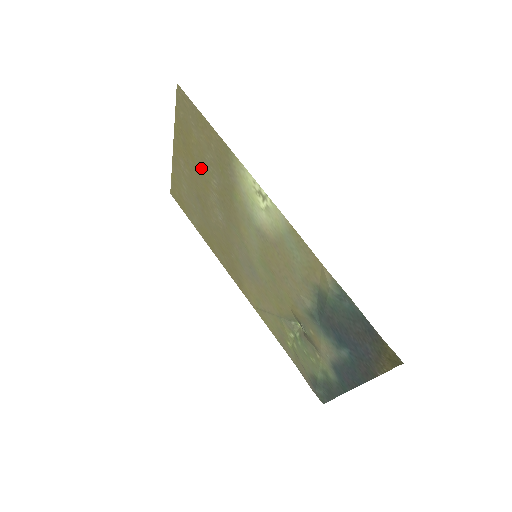
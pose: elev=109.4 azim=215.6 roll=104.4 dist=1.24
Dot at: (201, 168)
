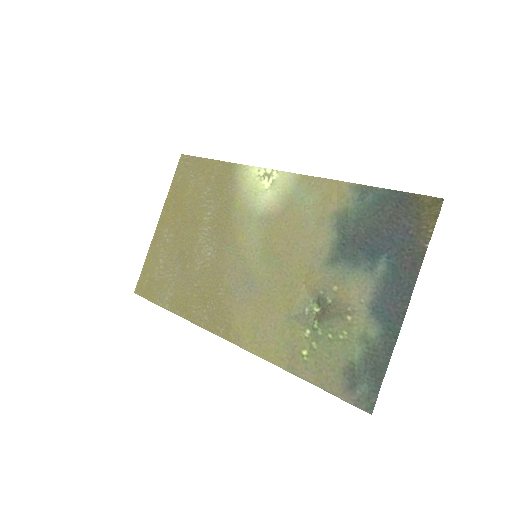
Dot at: (193, 214)
